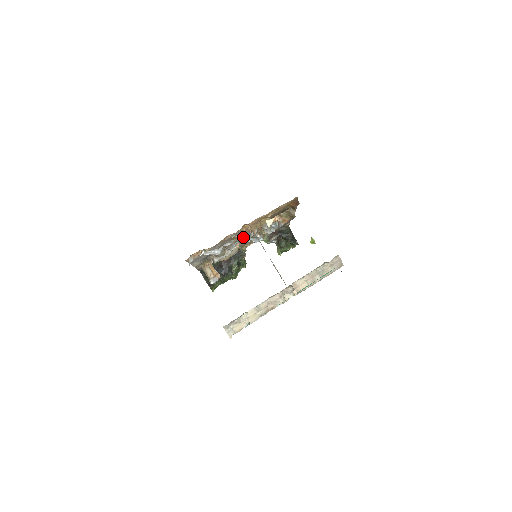
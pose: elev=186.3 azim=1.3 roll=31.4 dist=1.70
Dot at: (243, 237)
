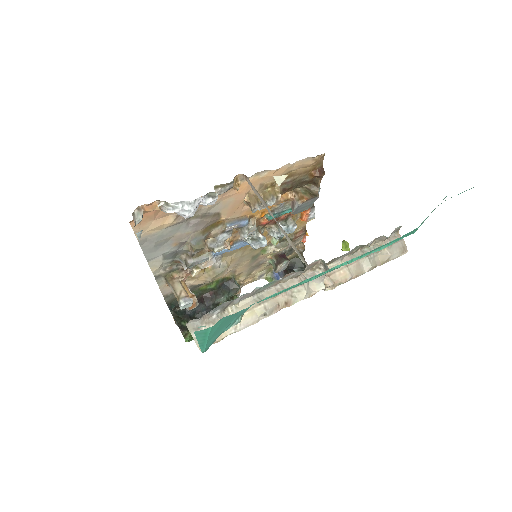
Dot at: (236, 226)
